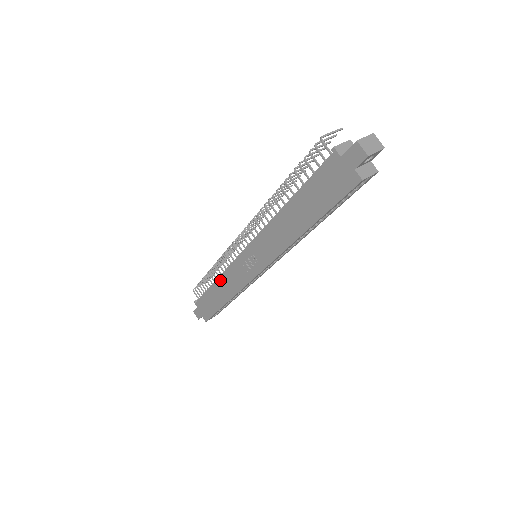
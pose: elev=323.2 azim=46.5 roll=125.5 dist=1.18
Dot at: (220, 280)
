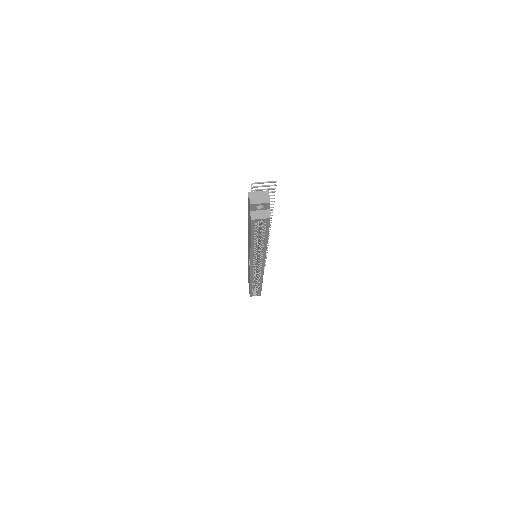
Dot at: (248, 267)
